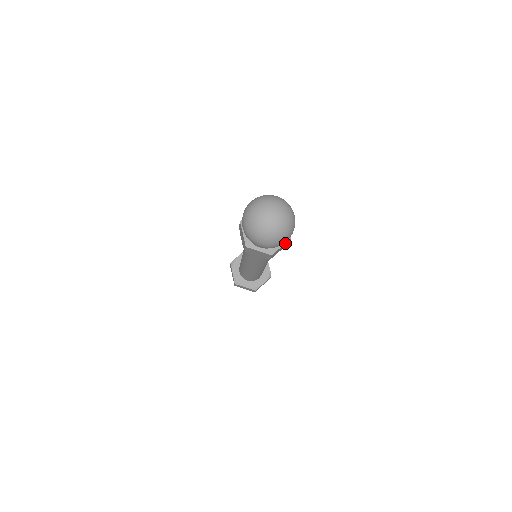
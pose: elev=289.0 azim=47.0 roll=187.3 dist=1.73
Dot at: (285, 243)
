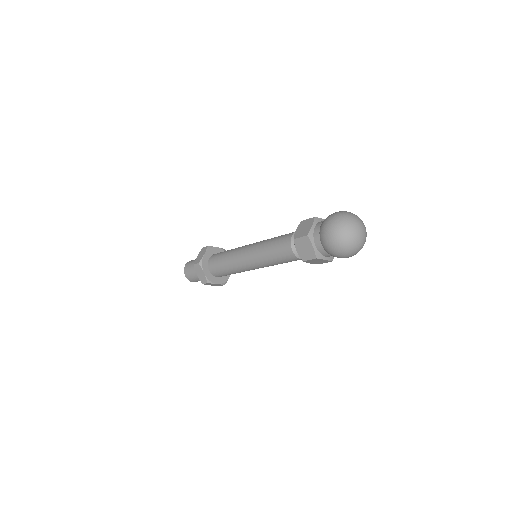
Dot at: occluded
